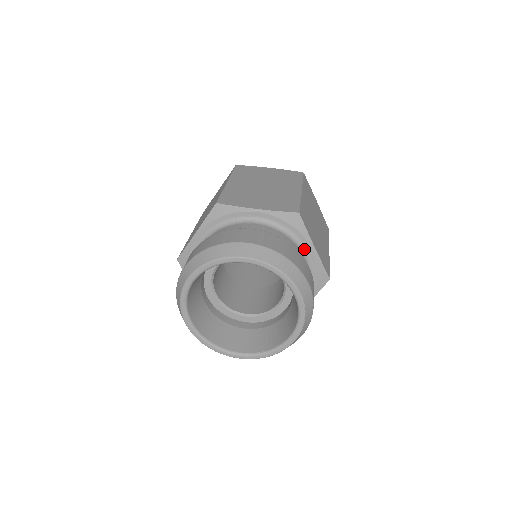
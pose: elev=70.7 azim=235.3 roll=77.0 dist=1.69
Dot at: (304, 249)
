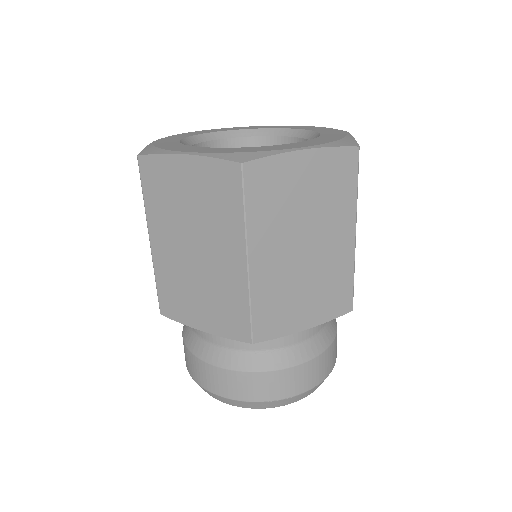
Dot at: occluded
